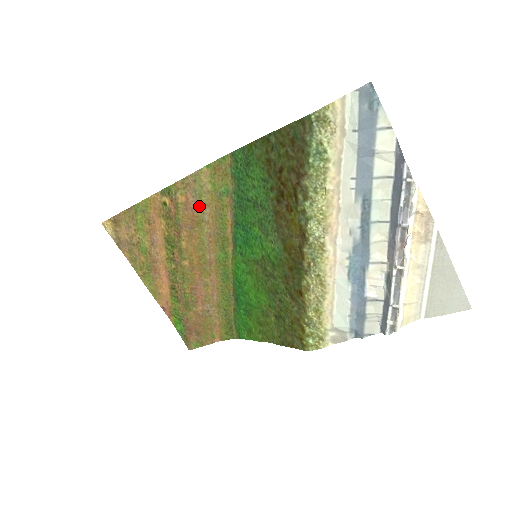
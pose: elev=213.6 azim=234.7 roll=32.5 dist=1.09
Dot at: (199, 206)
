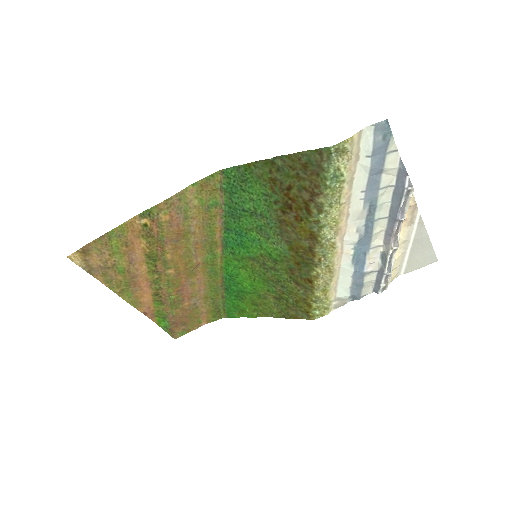
Dot at: (185, 221)
